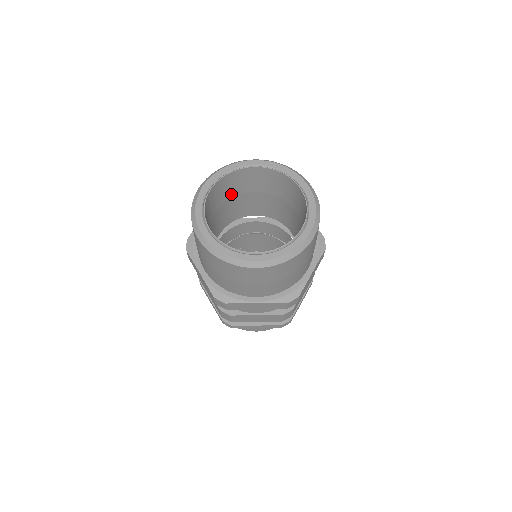
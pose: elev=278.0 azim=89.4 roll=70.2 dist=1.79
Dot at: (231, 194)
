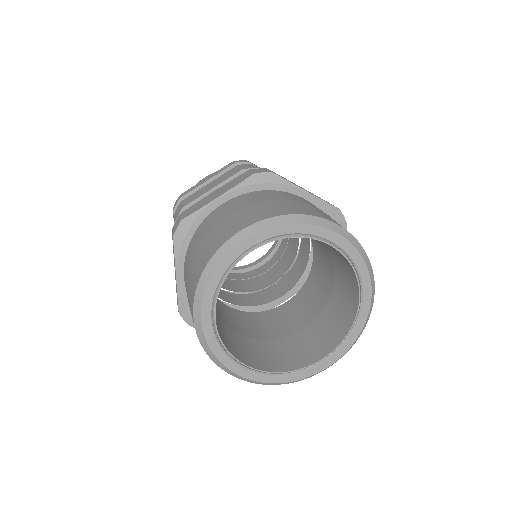
Dot at: occluded
